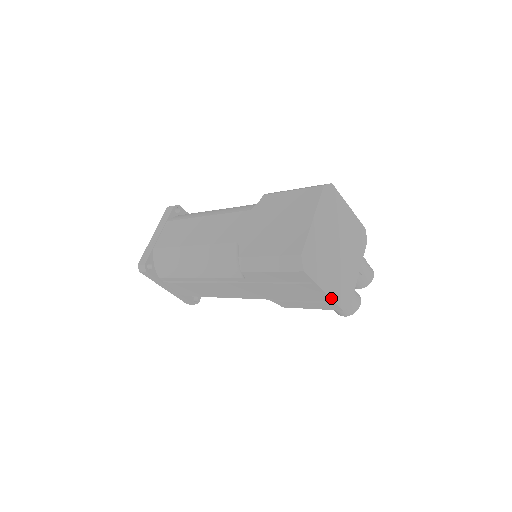
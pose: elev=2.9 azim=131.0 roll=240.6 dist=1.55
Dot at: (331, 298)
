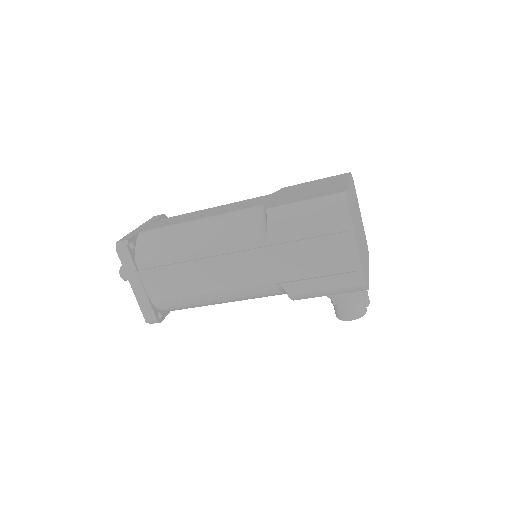
Dot at: (360, 259)
